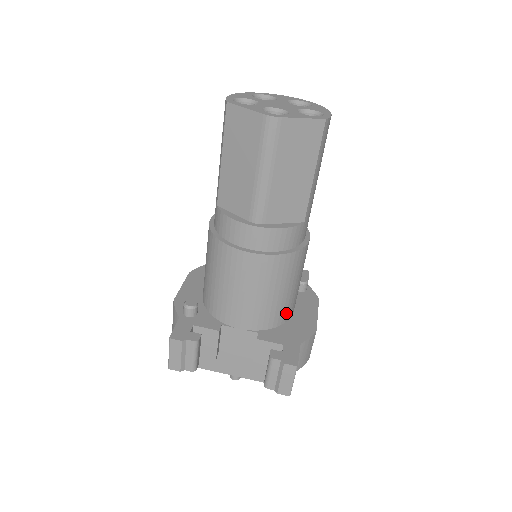
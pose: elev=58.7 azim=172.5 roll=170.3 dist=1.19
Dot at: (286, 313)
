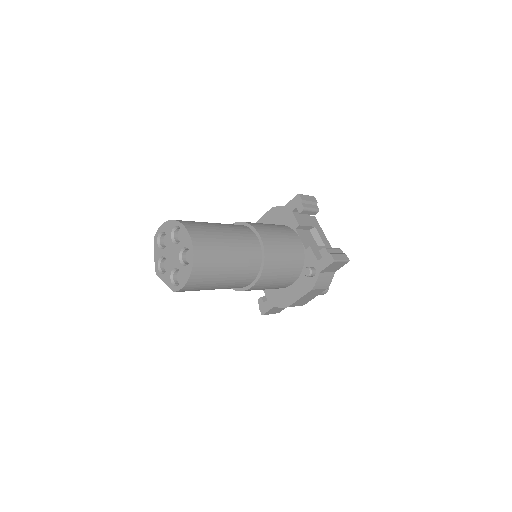
Dot at: occluded
